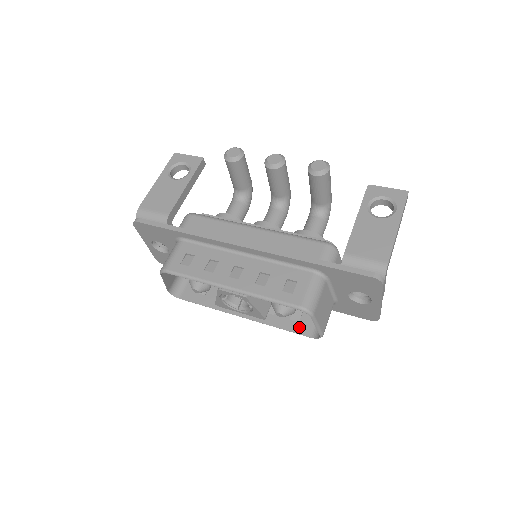
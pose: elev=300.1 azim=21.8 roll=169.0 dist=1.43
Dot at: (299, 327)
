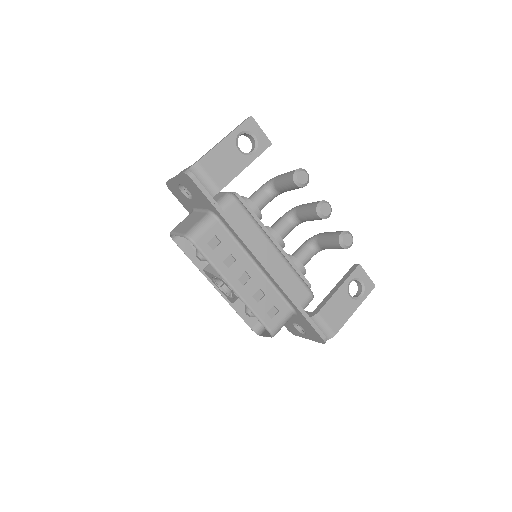
Dot at: (248, 317)
